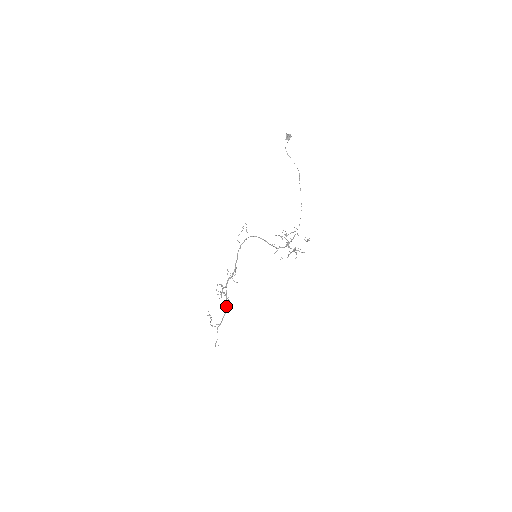
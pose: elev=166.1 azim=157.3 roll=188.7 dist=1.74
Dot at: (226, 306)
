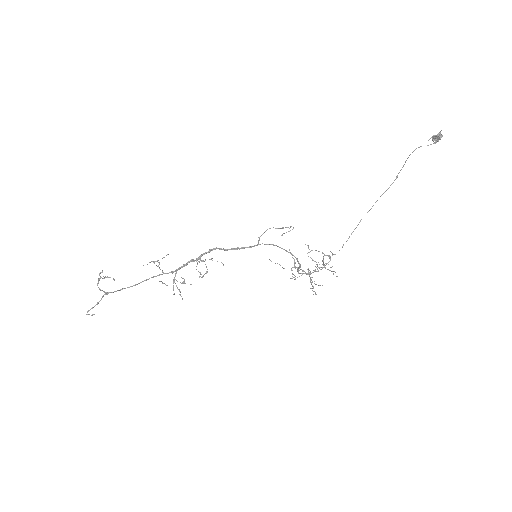
Dot at: (147, 279)
